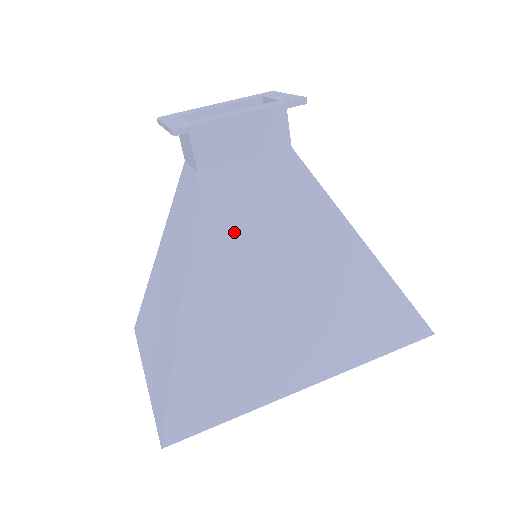
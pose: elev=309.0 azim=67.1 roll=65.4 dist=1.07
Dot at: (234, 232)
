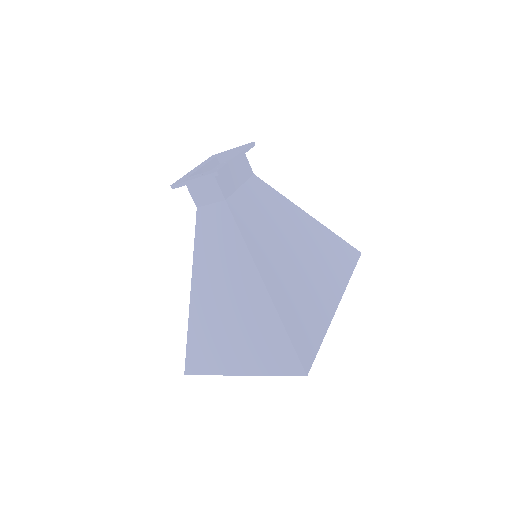
Dot at: (259, 228)
